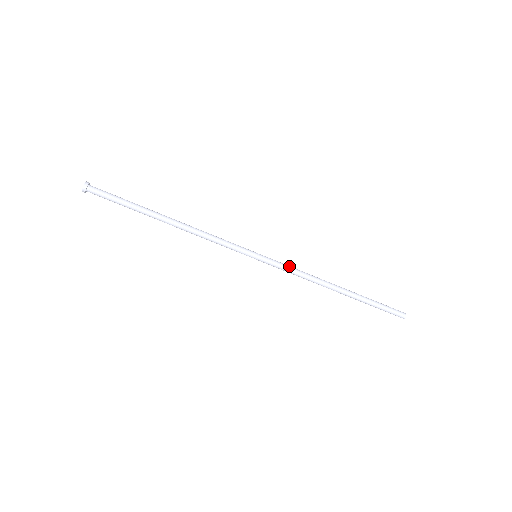
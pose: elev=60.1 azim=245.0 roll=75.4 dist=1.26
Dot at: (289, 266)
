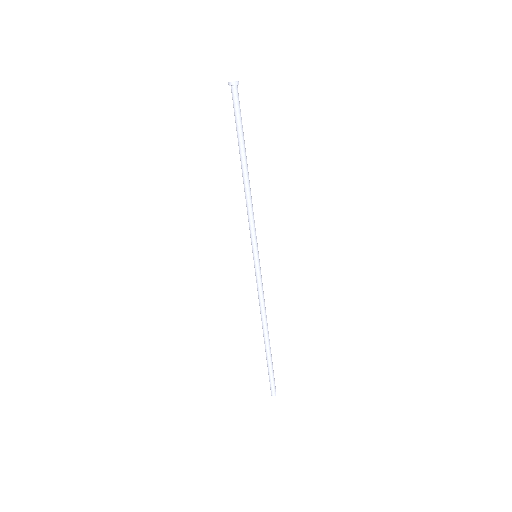
Dot at: (262, 287)
